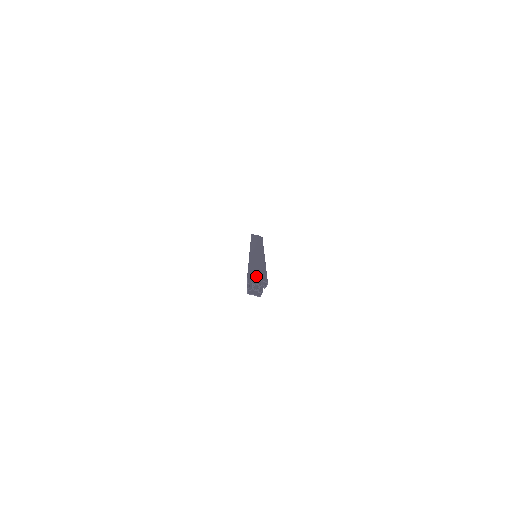
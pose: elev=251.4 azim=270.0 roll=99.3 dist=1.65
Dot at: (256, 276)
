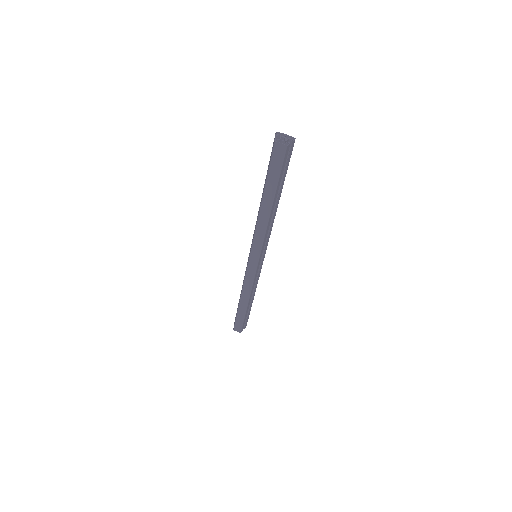
Dot at: occluded
